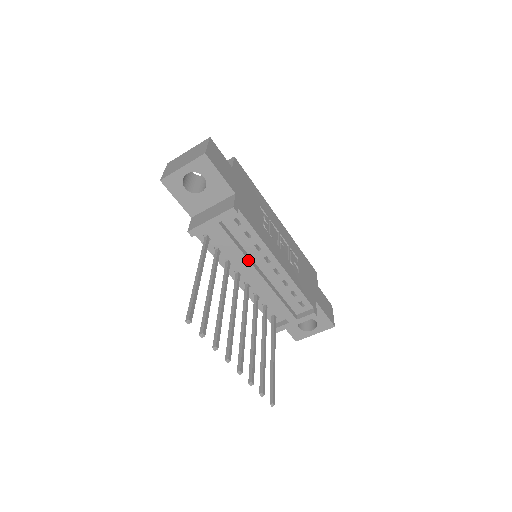
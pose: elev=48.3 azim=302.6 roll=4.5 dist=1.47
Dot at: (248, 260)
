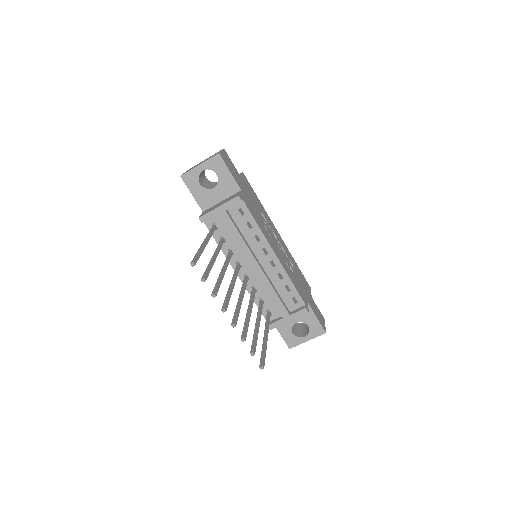
Dot at: (248, 248)
